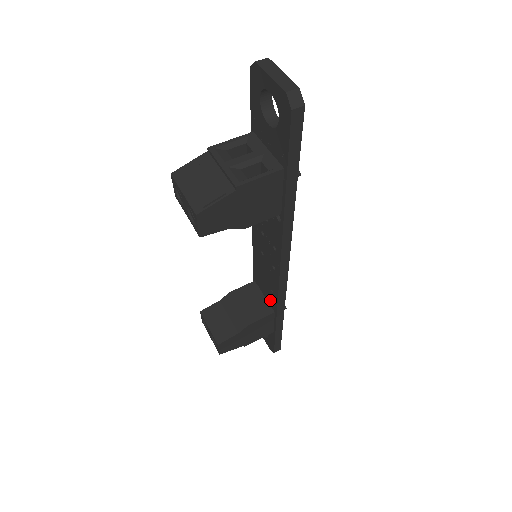
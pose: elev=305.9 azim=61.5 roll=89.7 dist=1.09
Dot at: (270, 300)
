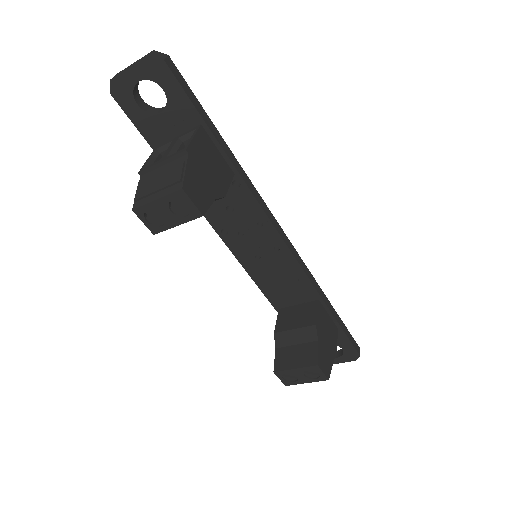
Dot at: (305, 296)
